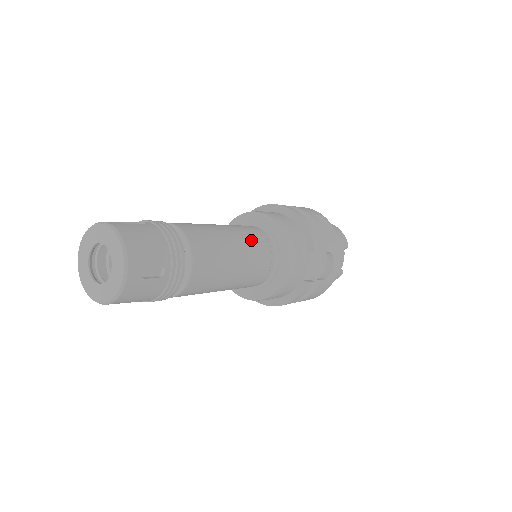
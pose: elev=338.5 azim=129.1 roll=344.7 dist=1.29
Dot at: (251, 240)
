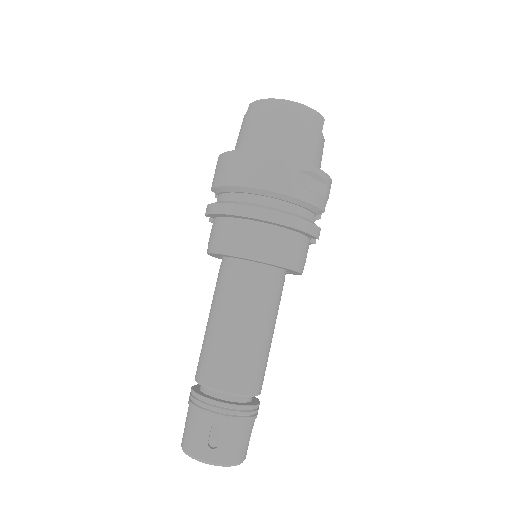
Dot at: (269, 305)
